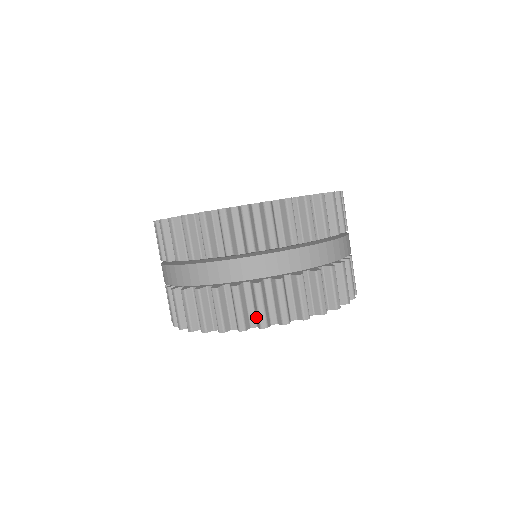
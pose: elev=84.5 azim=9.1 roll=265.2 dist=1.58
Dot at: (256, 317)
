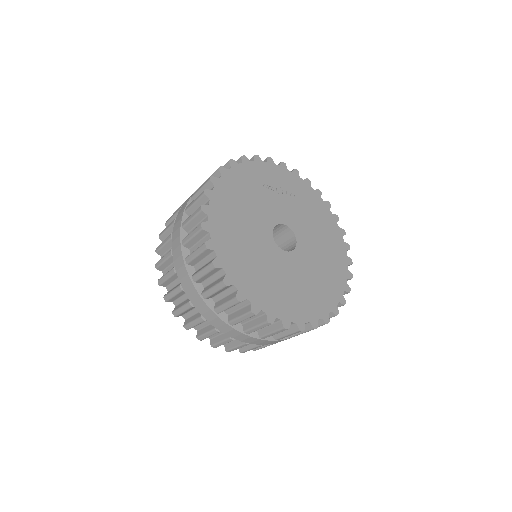
Dot at: (228, 344)
